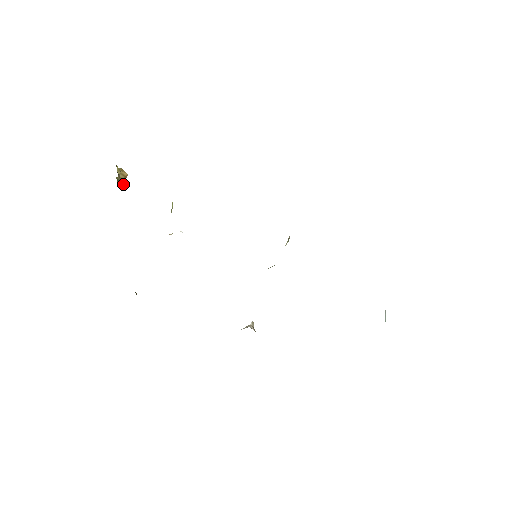
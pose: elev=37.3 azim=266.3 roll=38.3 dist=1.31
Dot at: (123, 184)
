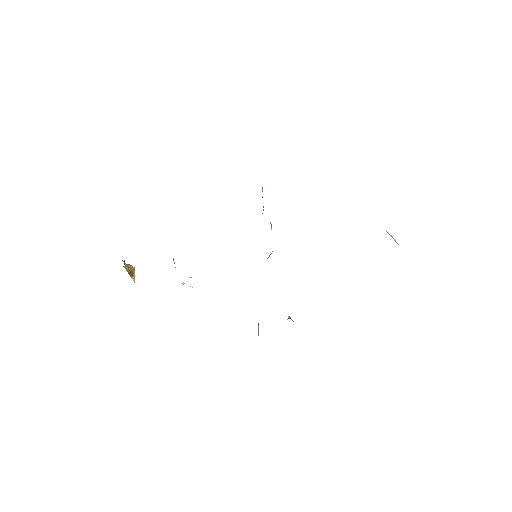
Dot at: occluded
